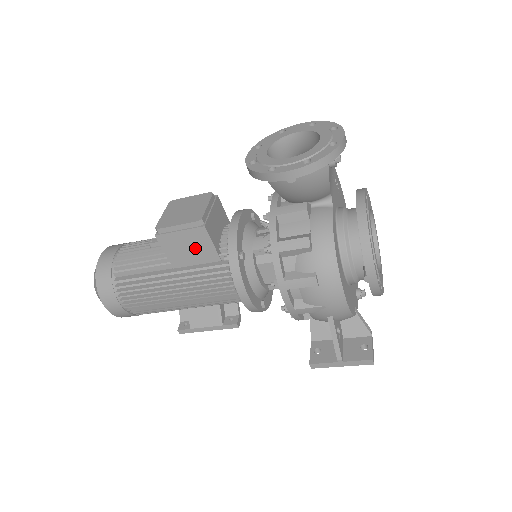
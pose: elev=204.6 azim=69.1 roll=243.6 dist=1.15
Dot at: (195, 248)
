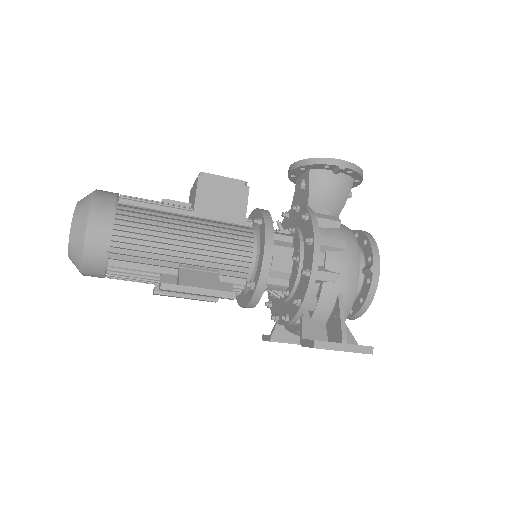
Dot at: (228, 204)
